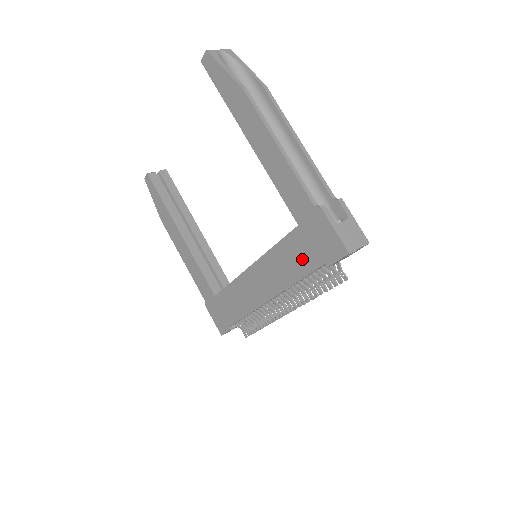
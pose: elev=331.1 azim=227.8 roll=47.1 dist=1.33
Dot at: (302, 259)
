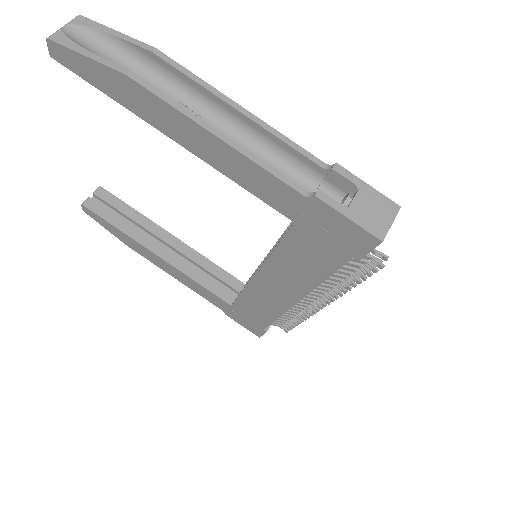
Dot at: (318, 258)
